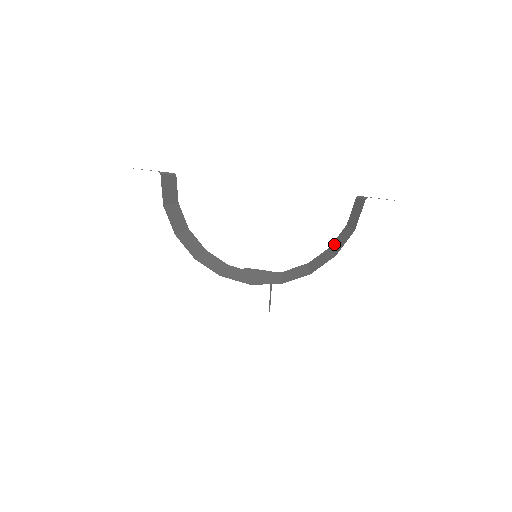
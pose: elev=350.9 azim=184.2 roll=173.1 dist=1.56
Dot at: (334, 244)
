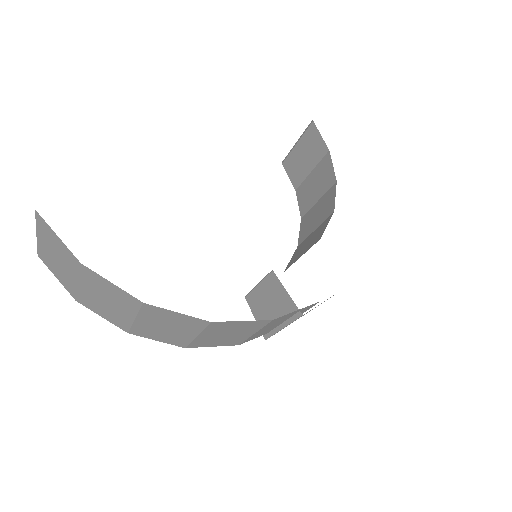
Dot at: (306, 206)
